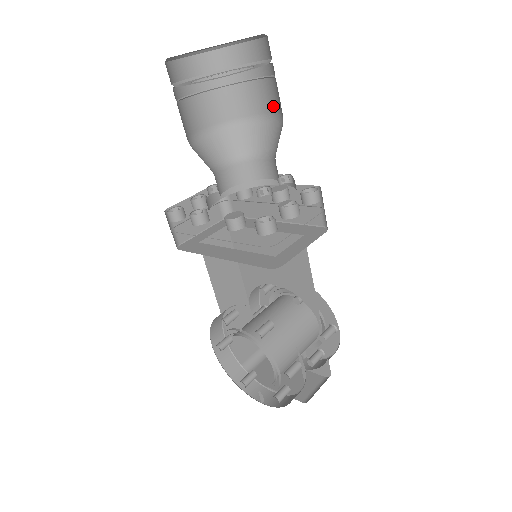
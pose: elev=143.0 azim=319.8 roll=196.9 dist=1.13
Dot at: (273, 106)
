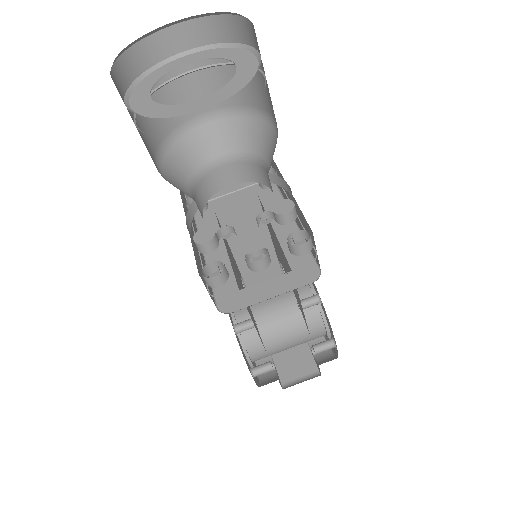
Dot at: occluded
